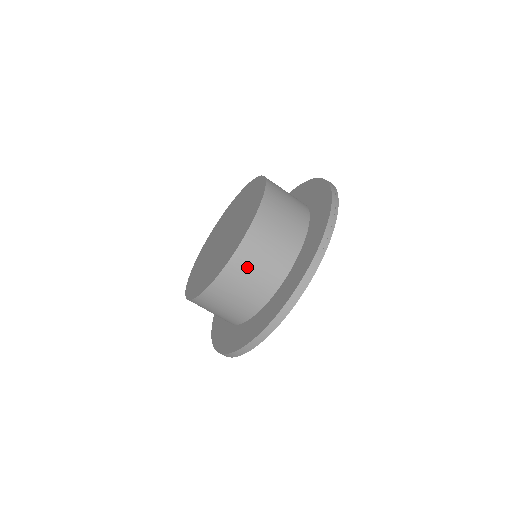
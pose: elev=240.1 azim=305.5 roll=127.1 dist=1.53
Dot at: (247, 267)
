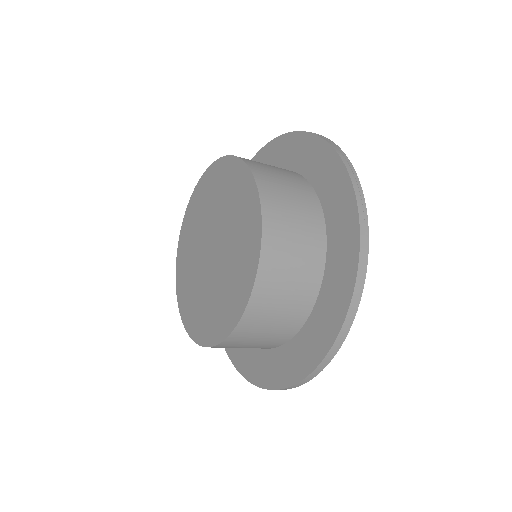
Dot at: (278, 277)
